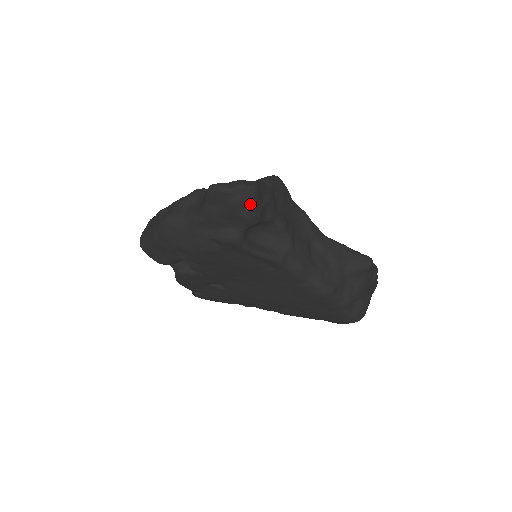
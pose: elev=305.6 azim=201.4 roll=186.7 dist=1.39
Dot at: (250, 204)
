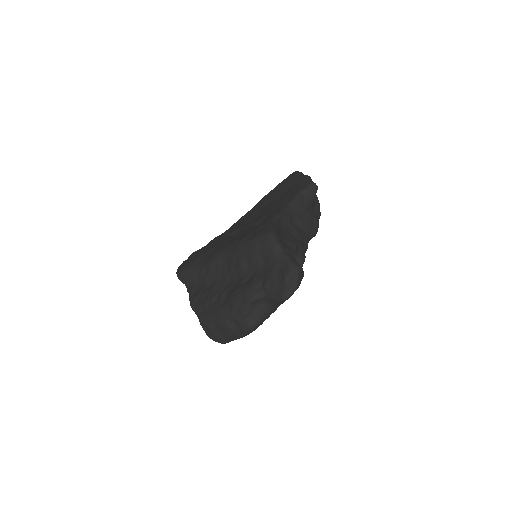
Dot at: (302, 275)
